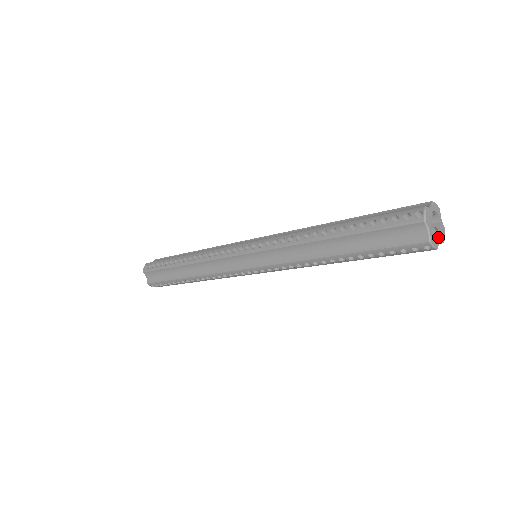
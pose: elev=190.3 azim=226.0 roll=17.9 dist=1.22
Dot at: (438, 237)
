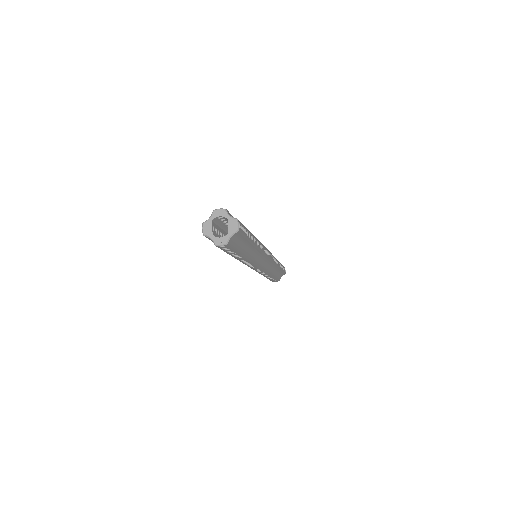
Dot at: (228, 233)
